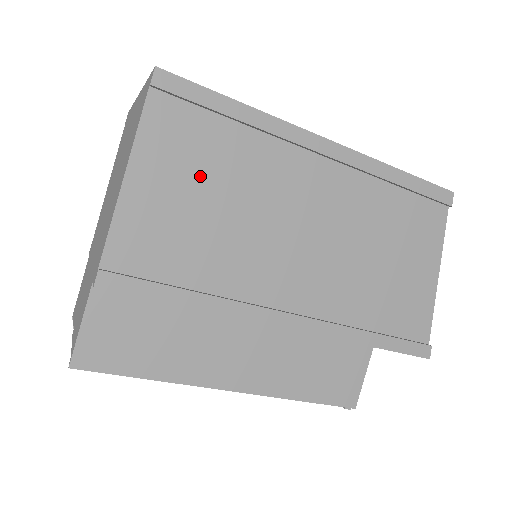
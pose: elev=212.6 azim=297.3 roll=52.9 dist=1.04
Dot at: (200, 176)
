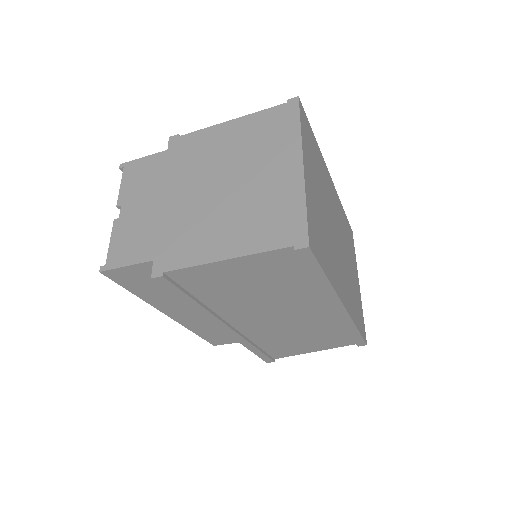
Dot at: (264, 280)
